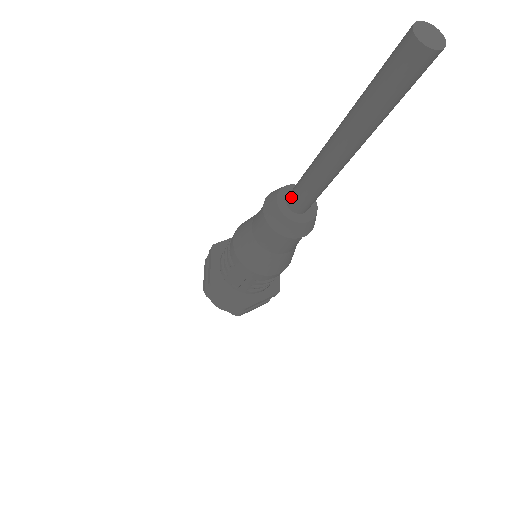
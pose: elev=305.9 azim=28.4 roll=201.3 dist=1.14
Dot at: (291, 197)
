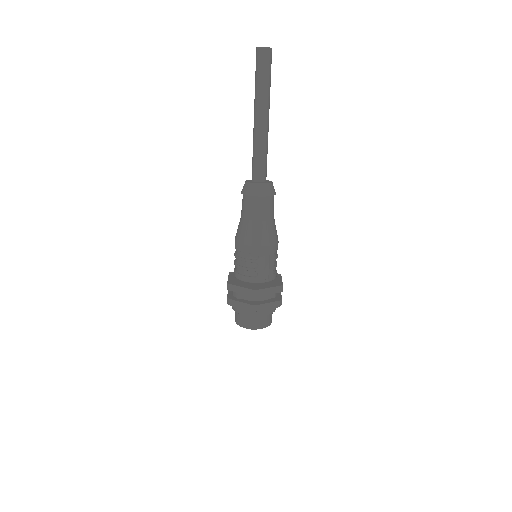
Dot at: (257, 175)
